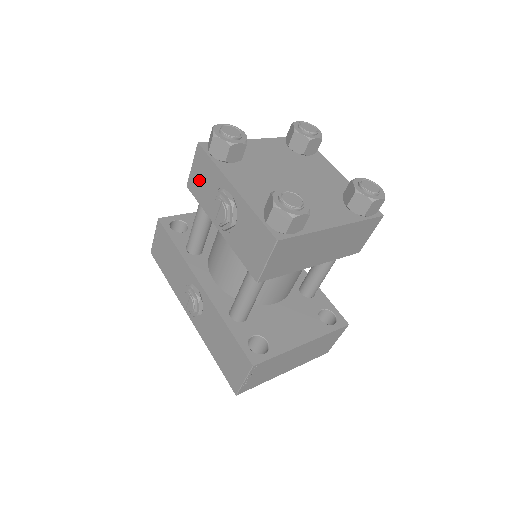
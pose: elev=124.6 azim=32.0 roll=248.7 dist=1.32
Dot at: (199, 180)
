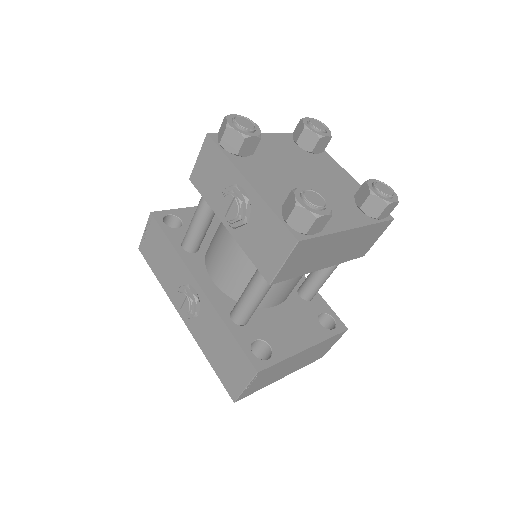
Dot at: (206, 173)
